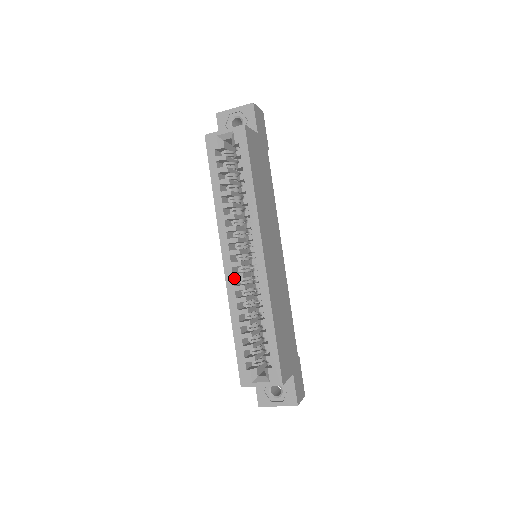
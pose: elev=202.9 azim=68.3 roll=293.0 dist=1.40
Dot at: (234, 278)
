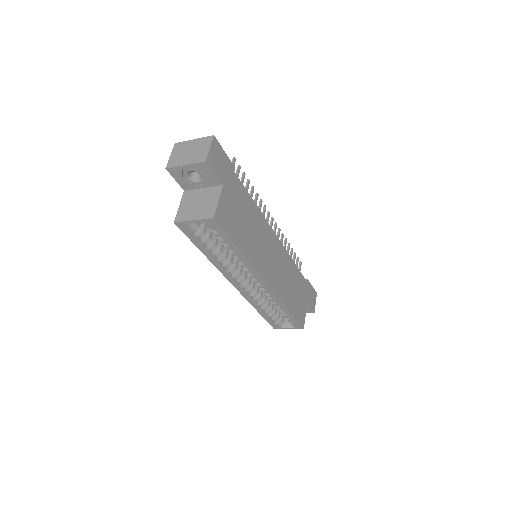
Dot at: (247, 293)
